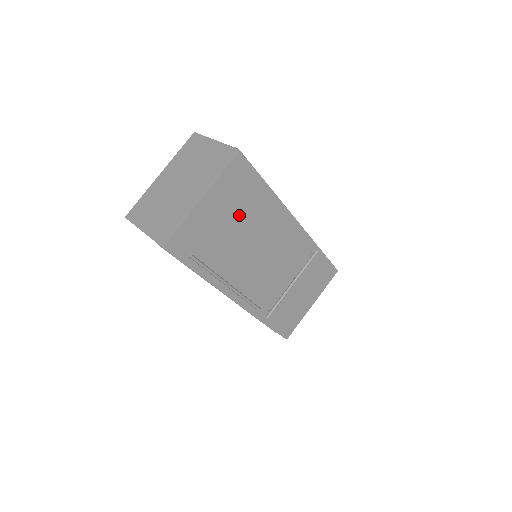
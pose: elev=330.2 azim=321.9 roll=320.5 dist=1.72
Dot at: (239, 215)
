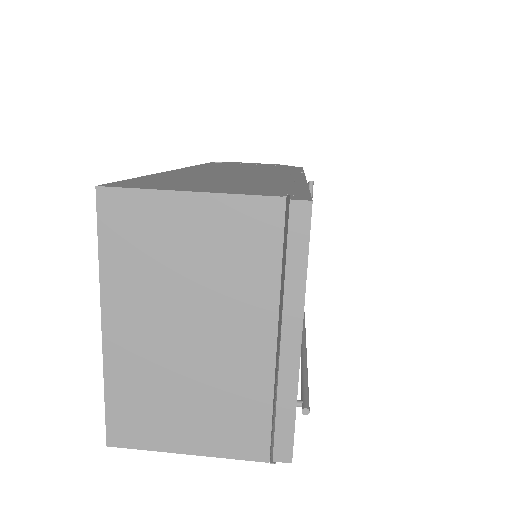
Dot at: occluded
